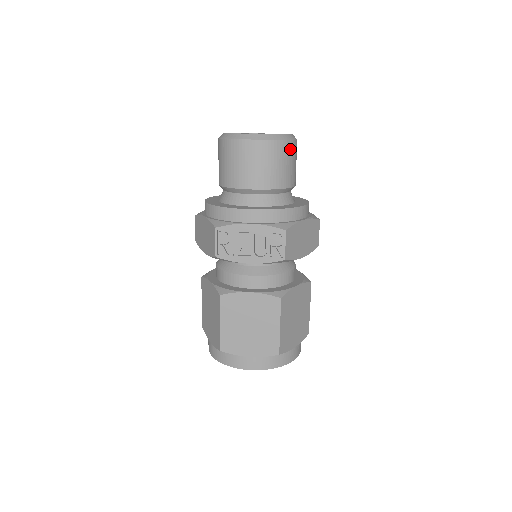
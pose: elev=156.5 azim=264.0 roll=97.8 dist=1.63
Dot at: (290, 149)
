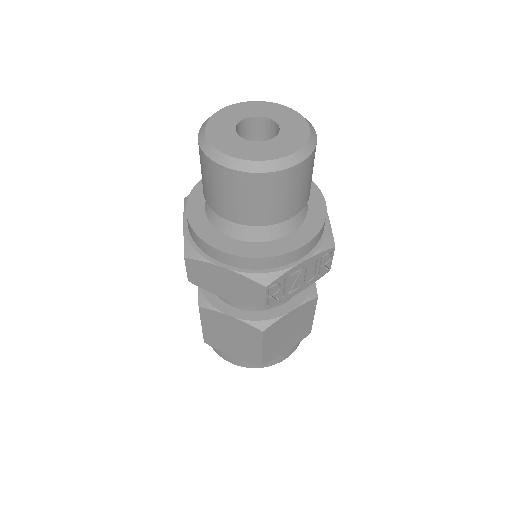
Dot at: occluded
